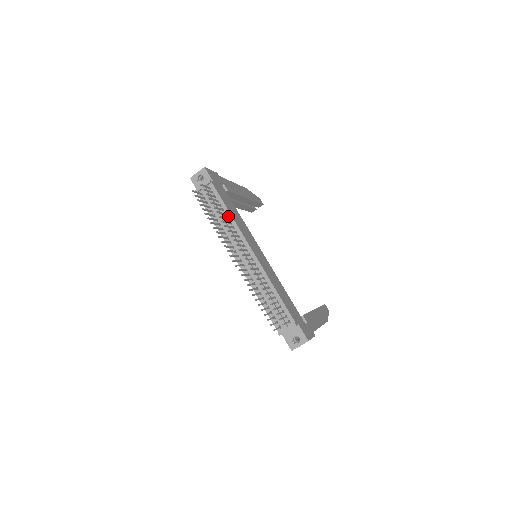
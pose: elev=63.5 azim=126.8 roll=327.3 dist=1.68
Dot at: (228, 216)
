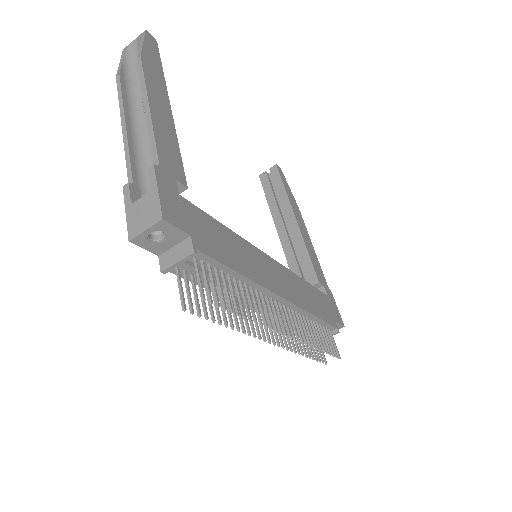
Dot at: (240, 280)
